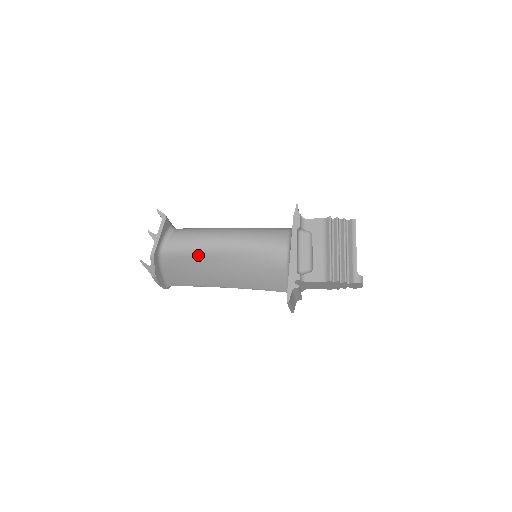
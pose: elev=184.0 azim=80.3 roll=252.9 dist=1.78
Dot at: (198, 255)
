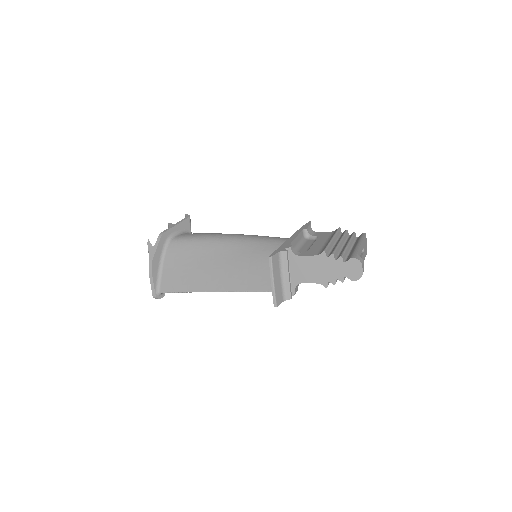
Dot at: (201, 244)
